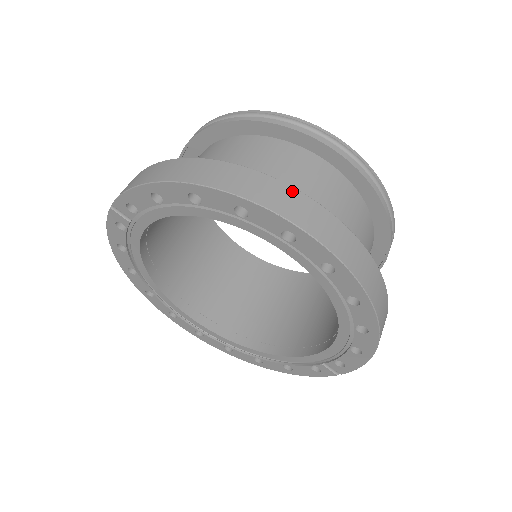
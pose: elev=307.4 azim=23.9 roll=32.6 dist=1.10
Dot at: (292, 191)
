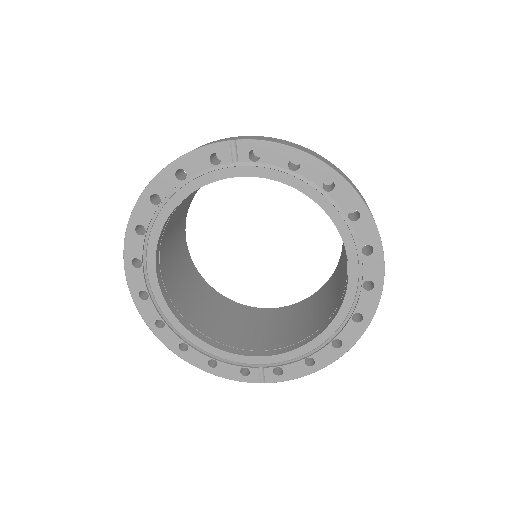
Dot at: occluded
